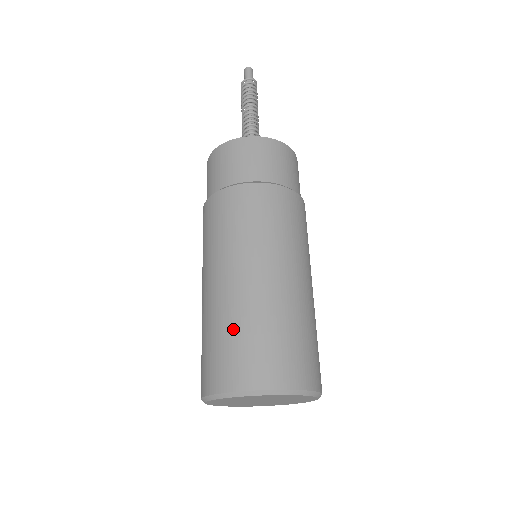
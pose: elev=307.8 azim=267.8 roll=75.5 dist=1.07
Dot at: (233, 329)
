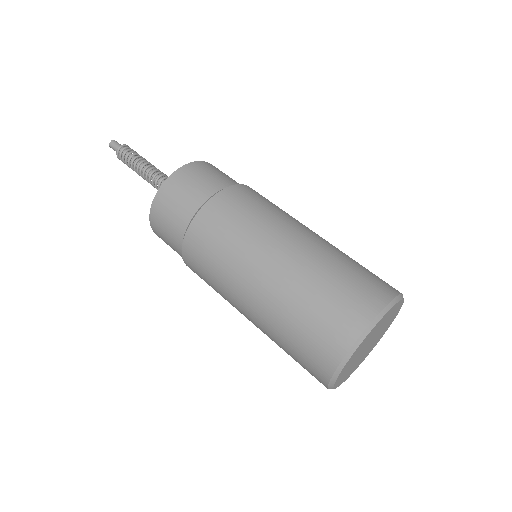
Dot at: (291, 327)
